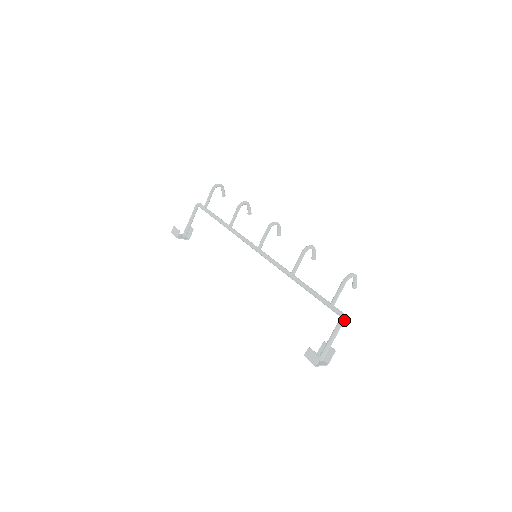
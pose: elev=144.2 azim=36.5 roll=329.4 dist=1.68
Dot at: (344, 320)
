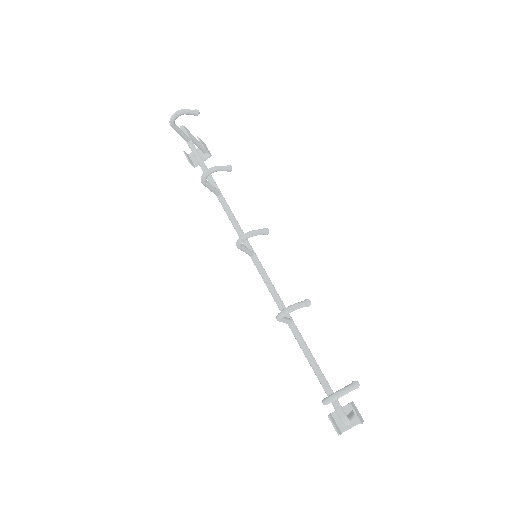
Dot at: (348, 424)
